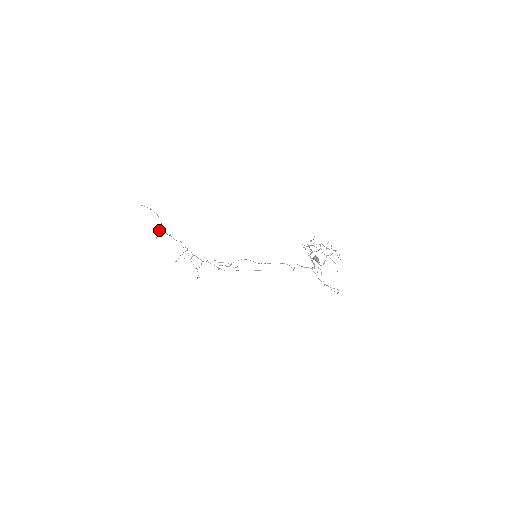
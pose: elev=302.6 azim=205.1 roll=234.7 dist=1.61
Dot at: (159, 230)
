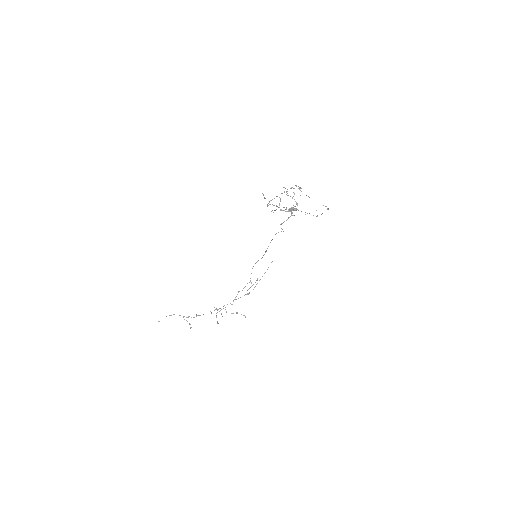
Dot at: occluded
